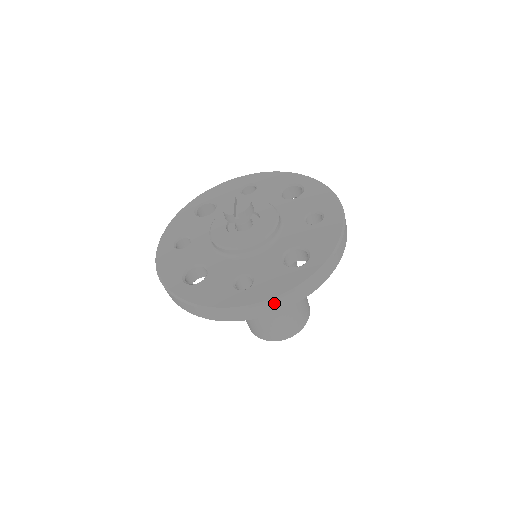
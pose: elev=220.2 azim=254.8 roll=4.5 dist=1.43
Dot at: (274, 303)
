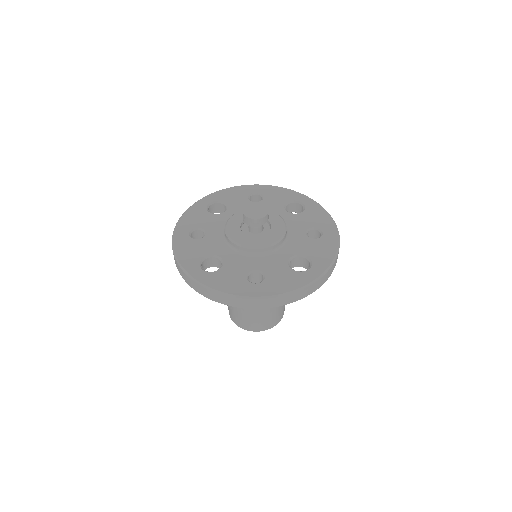
Dot at: (282, 298)
